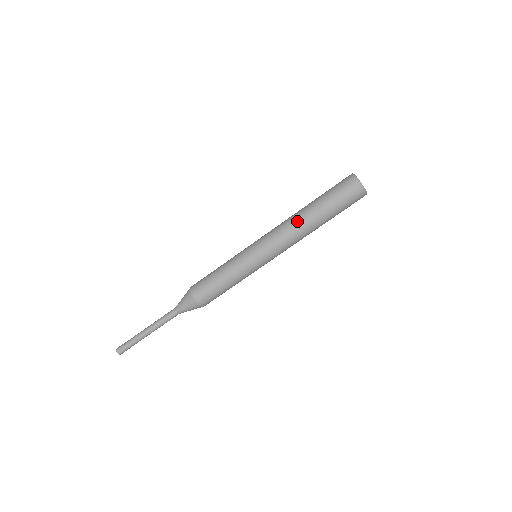
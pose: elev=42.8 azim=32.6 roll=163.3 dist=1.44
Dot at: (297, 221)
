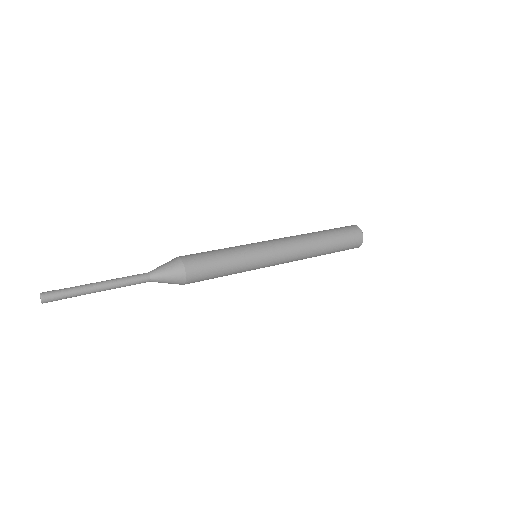
Dot at: (311, 246)
